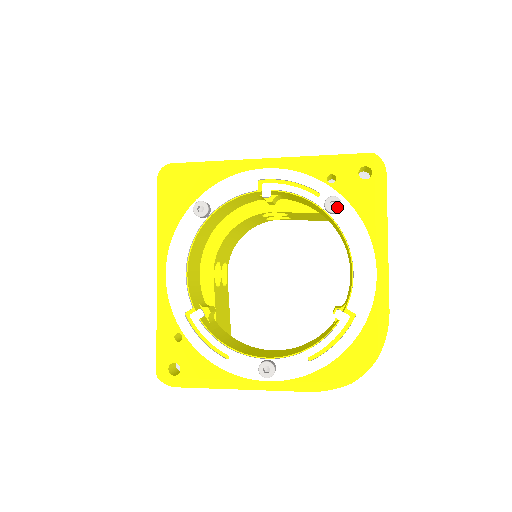
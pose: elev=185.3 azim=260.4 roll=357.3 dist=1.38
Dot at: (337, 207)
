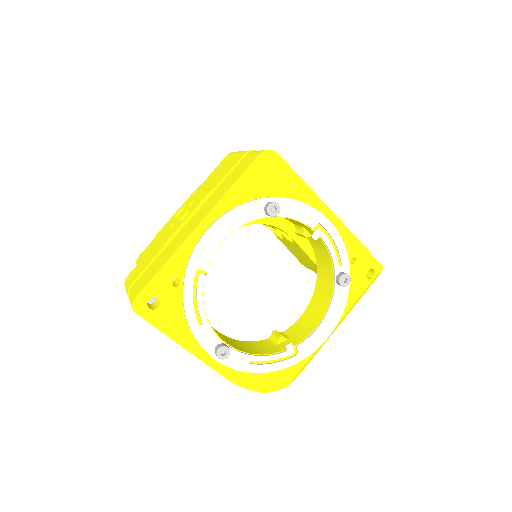
Dot at: (346, 284)
